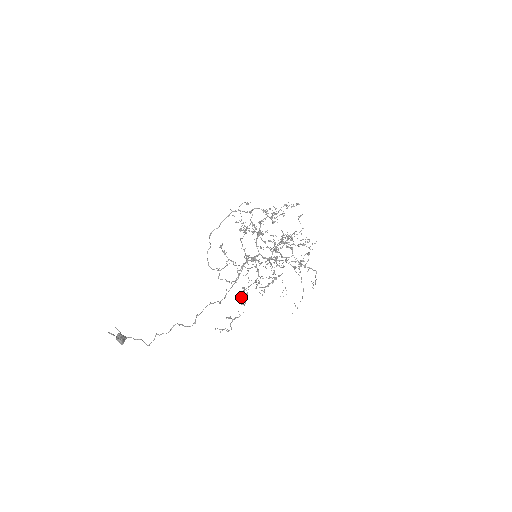
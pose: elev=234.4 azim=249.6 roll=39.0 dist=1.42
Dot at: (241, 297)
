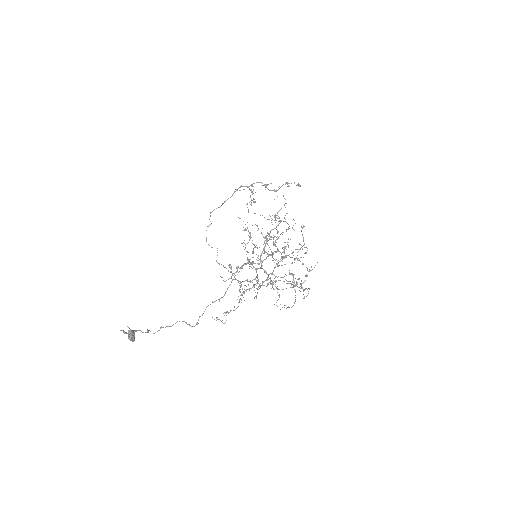
Dot at: (239, 299)
